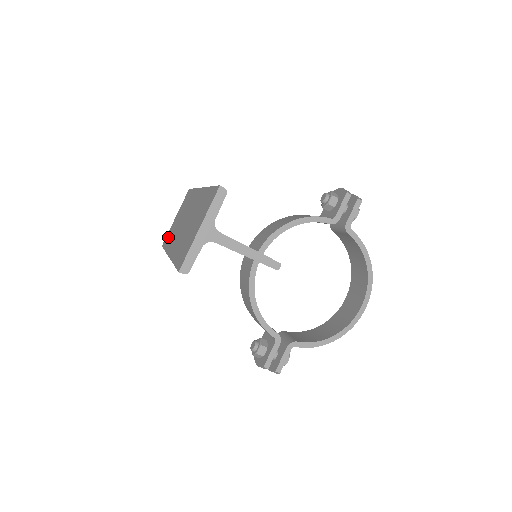
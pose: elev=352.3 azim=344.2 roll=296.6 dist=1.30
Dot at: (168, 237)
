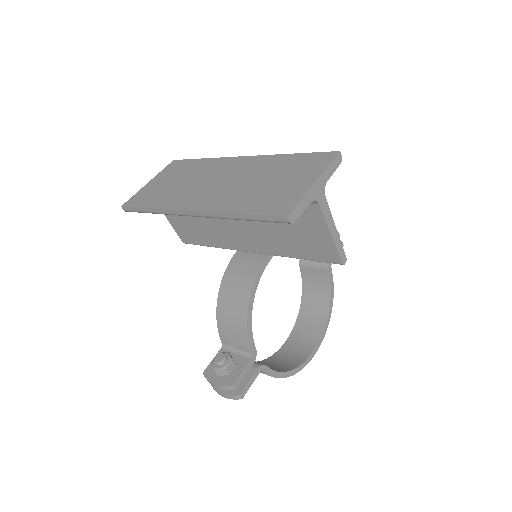
Dot at: (147, 197)
